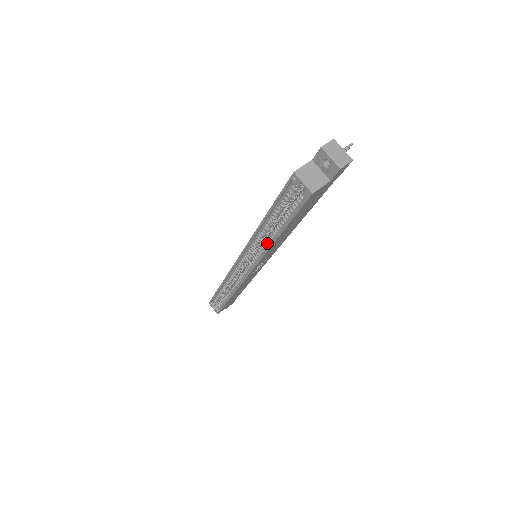
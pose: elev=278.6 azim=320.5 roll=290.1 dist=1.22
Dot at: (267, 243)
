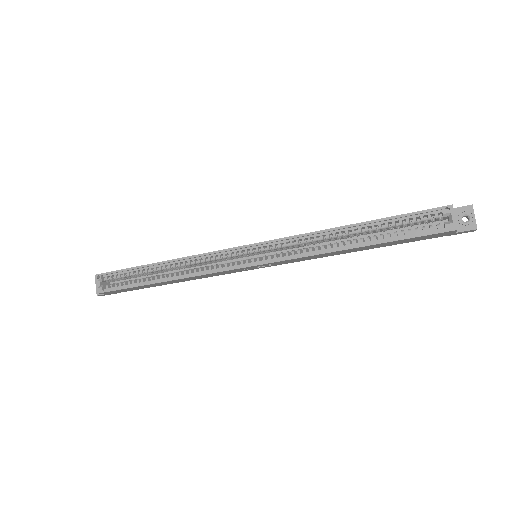
Dot at: (325, 247)
